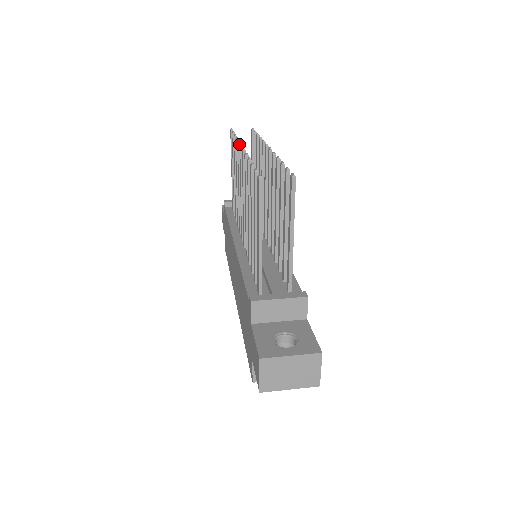
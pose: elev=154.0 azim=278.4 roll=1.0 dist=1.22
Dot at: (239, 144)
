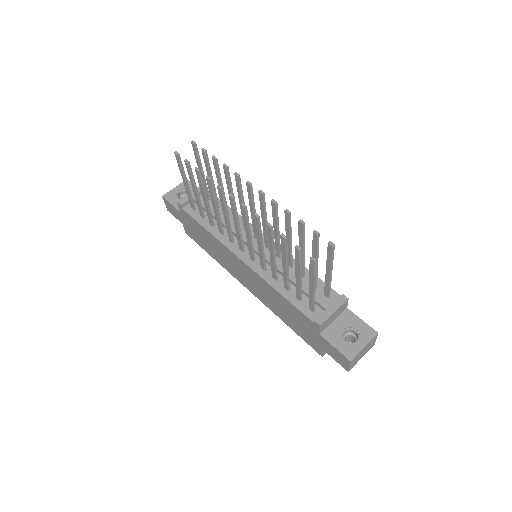
Dot at: (221, 189)
